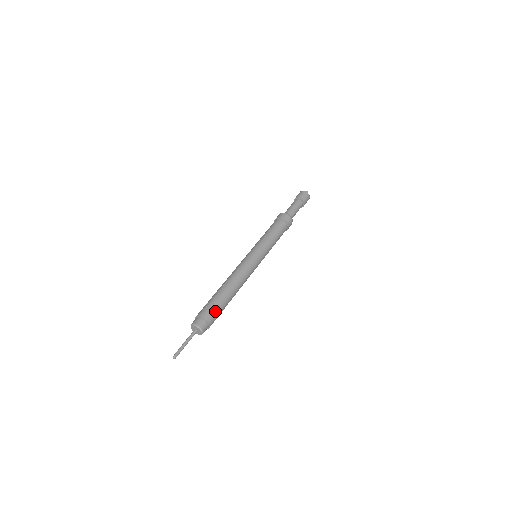
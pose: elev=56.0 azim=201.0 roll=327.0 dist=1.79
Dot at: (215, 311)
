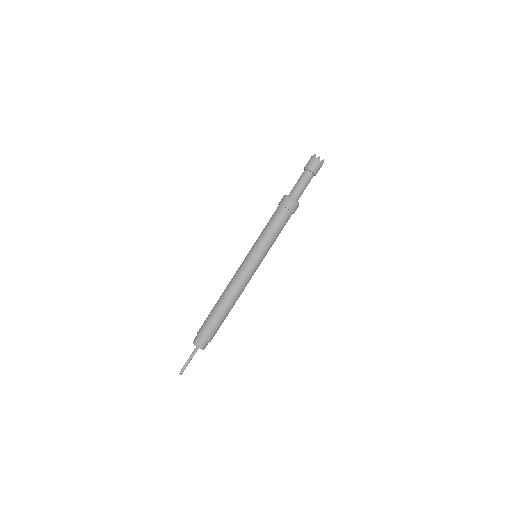
Dot at: (208, 326)
